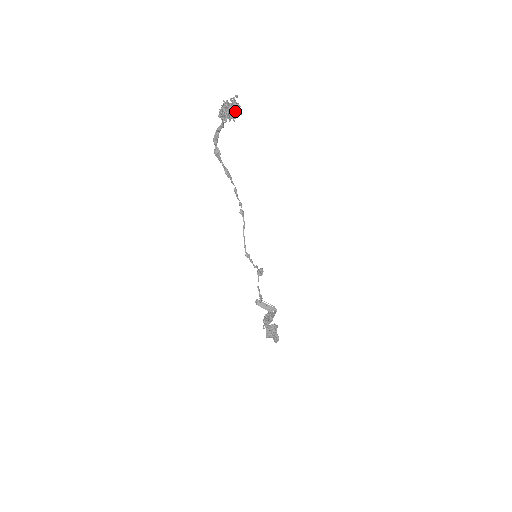
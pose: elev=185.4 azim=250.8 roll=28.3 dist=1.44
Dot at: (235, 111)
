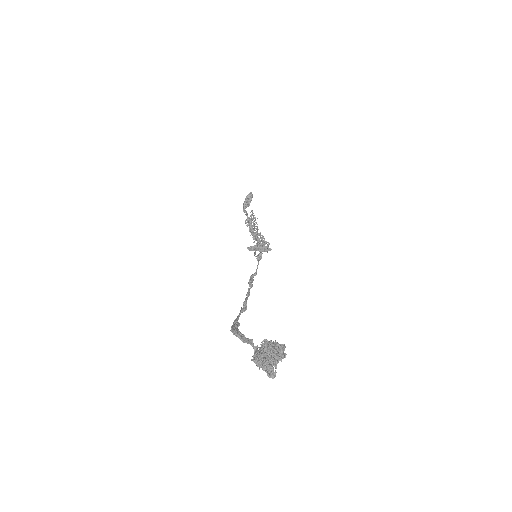
Dot at: occluded
